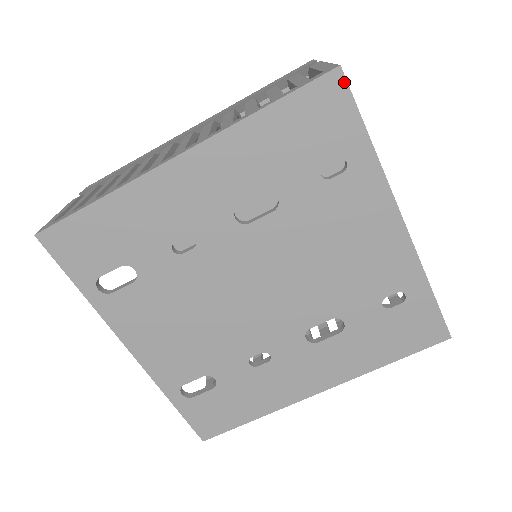
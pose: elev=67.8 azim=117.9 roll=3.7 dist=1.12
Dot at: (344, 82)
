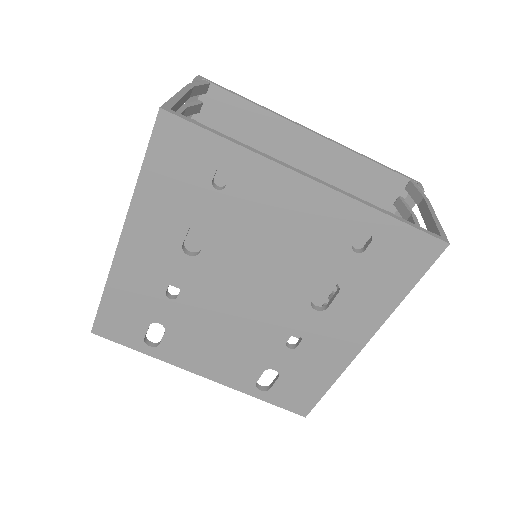
Dot at: (172, 116)
